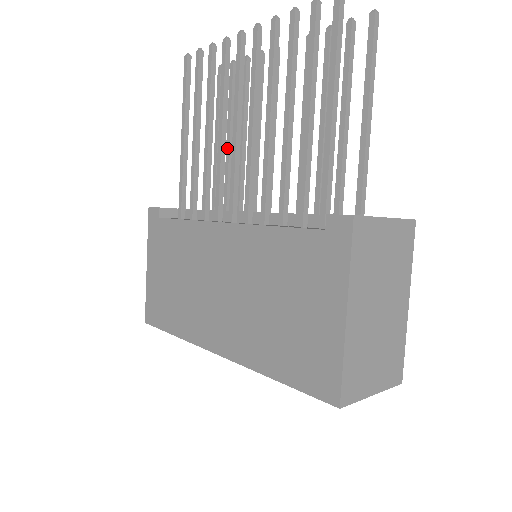
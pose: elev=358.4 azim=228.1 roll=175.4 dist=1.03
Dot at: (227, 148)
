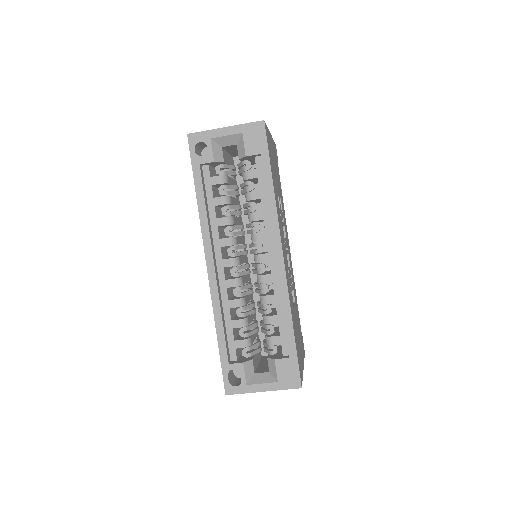
Dot at: occluded
